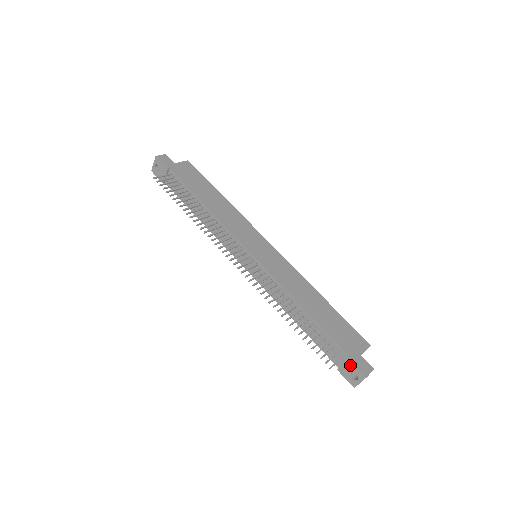
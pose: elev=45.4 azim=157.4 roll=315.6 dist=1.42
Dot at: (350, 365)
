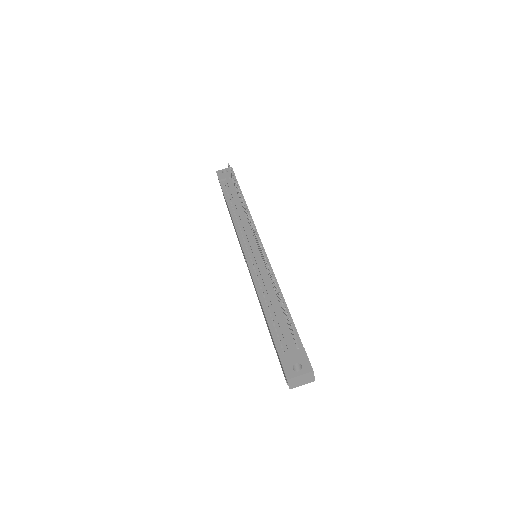
Dot at: (301, 355)
